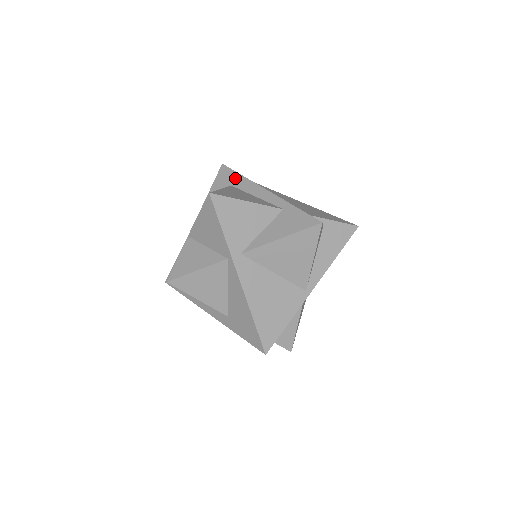
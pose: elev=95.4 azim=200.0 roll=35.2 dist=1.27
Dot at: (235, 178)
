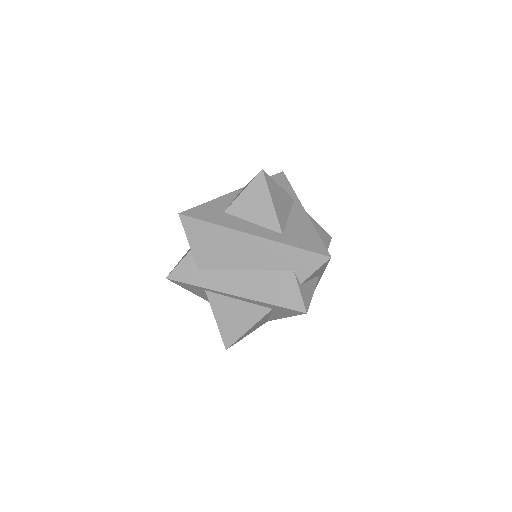
Dot at: occluded
